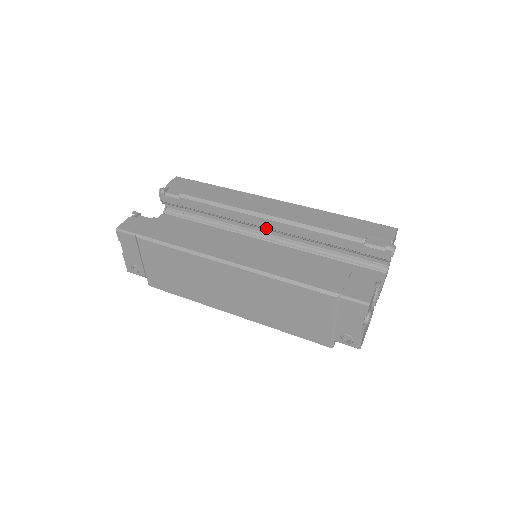
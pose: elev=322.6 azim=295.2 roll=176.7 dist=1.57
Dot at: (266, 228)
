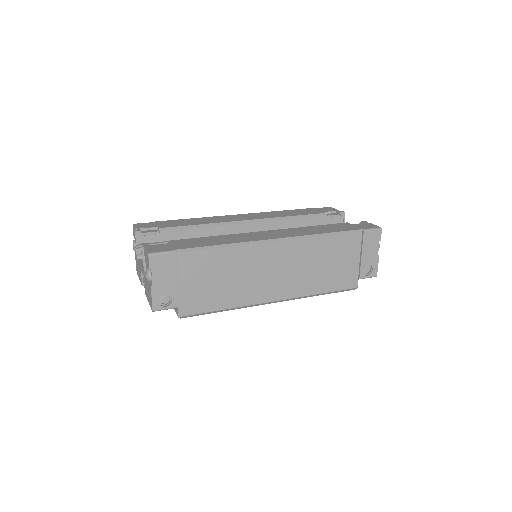
Dot at: occluded
